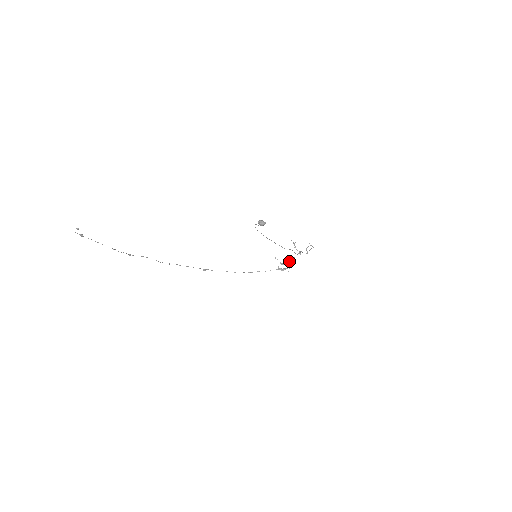
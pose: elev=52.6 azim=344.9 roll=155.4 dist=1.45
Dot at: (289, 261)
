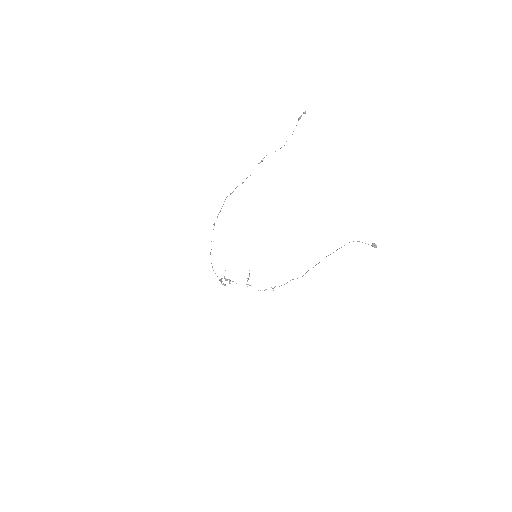
Dot at: occluded
